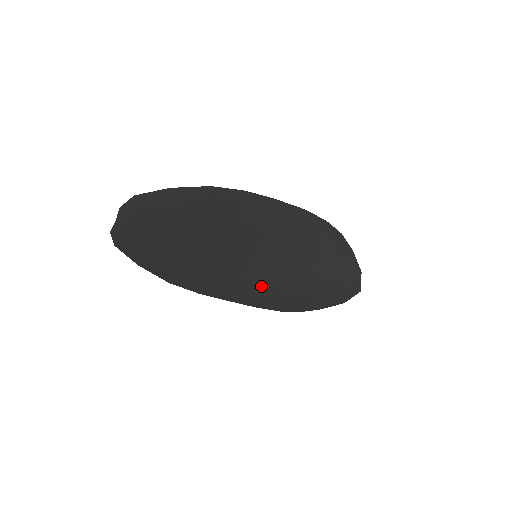
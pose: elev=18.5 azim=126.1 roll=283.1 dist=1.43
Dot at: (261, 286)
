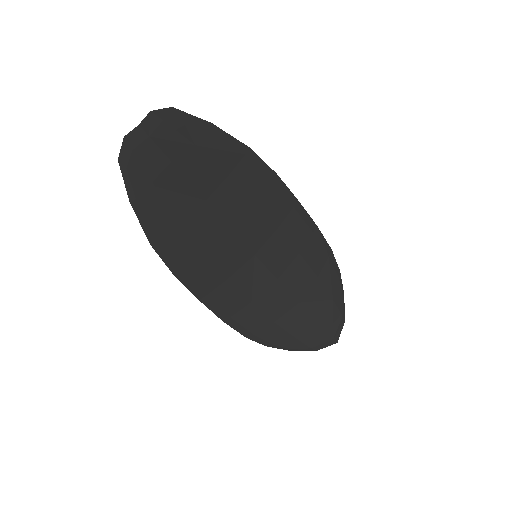
Dot at: (243, 296)
